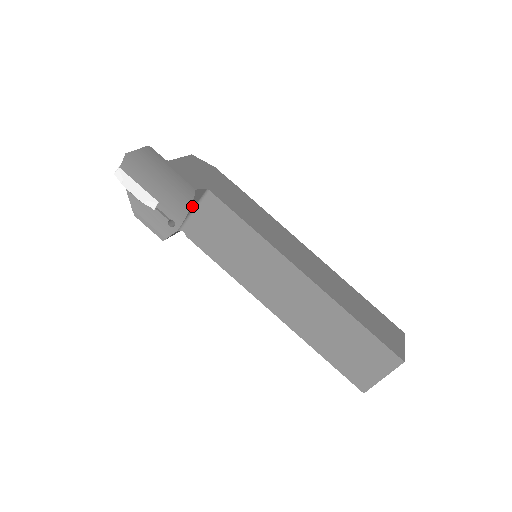
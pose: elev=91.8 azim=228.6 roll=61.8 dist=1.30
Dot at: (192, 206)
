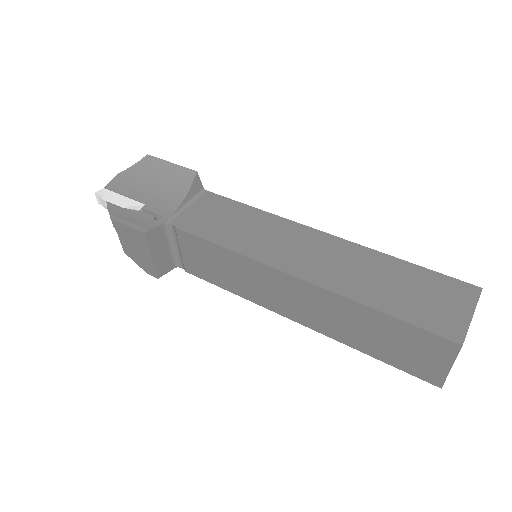
Dot at: (187, 197)
